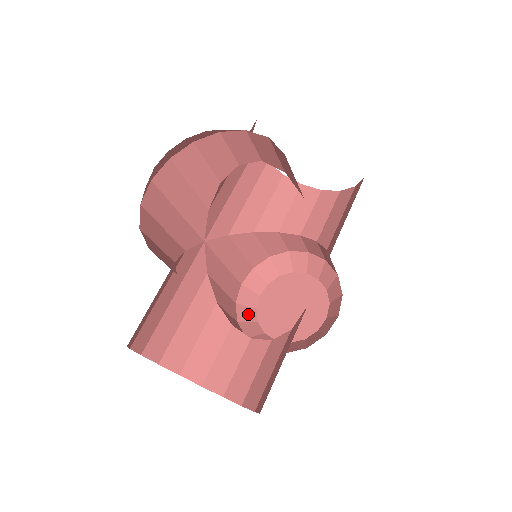
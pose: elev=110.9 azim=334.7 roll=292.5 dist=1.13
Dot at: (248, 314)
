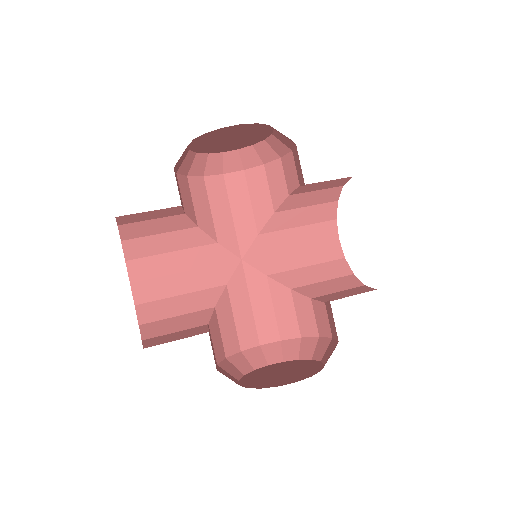
Dot at: (242, 365)
